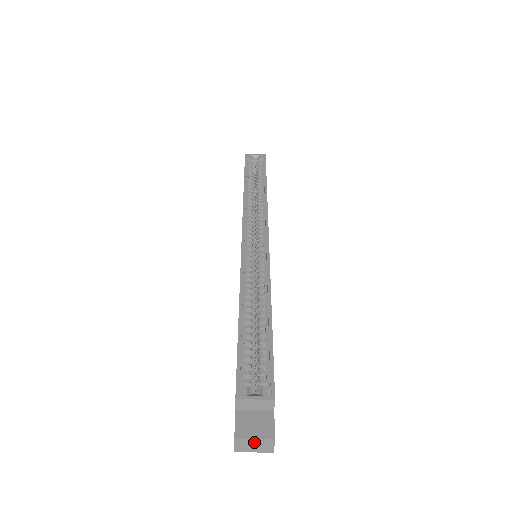
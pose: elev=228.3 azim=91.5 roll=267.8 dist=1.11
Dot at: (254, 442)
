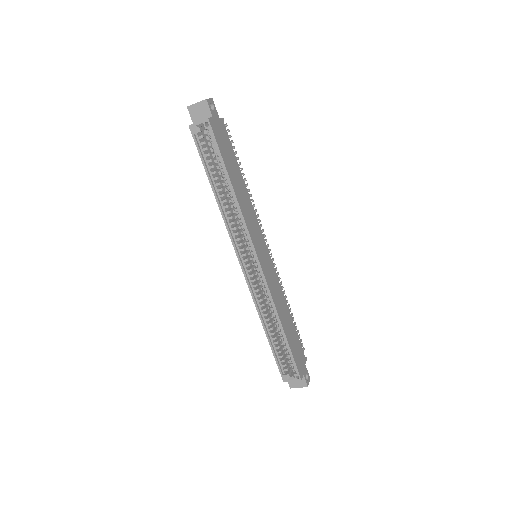
Dot at: (299, 386)
